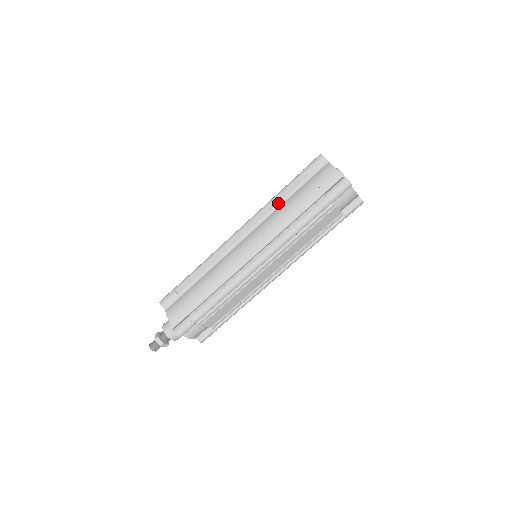
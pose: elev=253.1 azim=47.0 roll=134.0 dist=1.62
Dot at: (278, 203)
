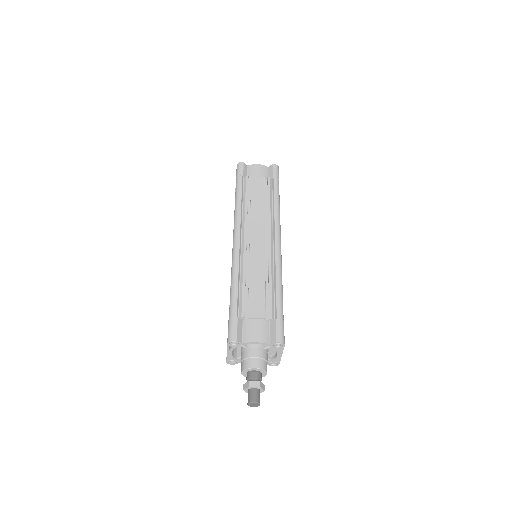
Dot at: occluded
